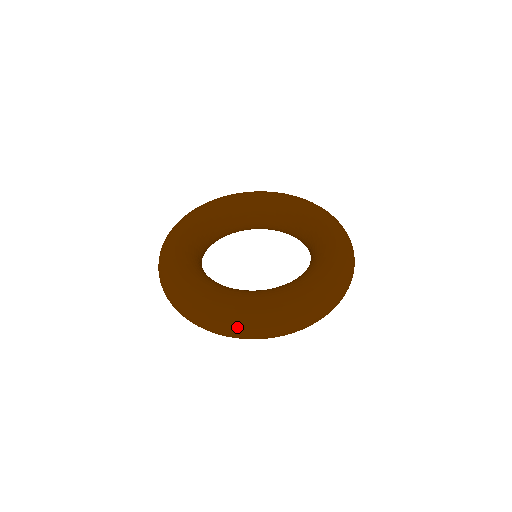
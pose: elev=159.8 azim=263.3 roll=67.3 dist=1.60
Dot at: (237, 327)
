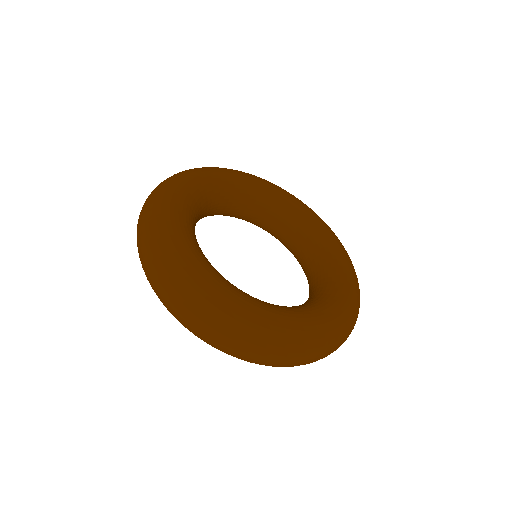
Dot at: (268, 352)
